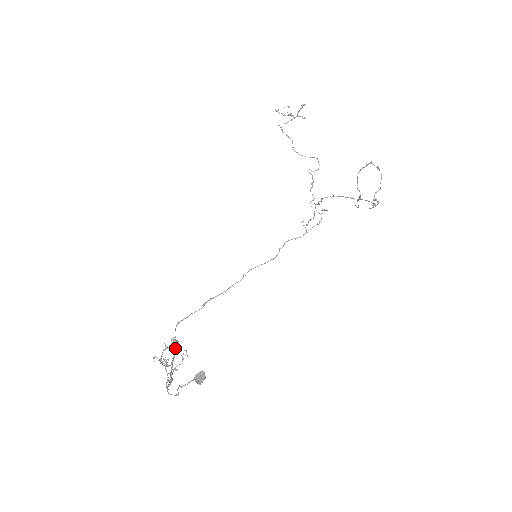
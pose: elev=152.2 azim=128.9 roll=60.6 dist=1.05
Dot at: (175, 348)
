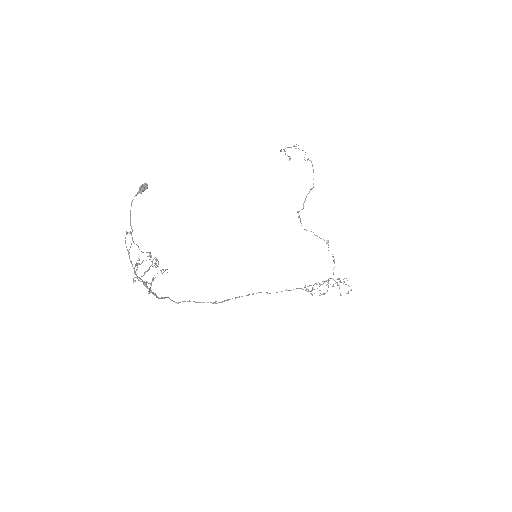
Dot at: (150, 254)
